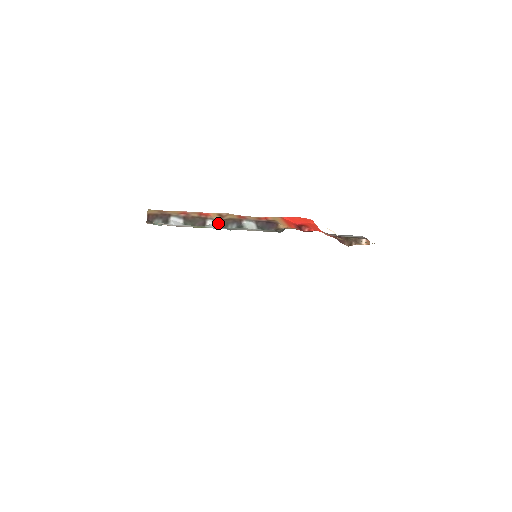
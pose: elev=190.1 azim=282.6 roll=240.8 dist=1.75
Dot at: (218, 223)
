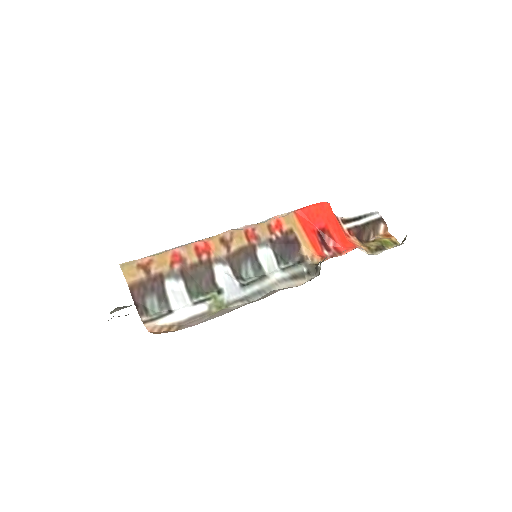
Dot at: (228, 268)
